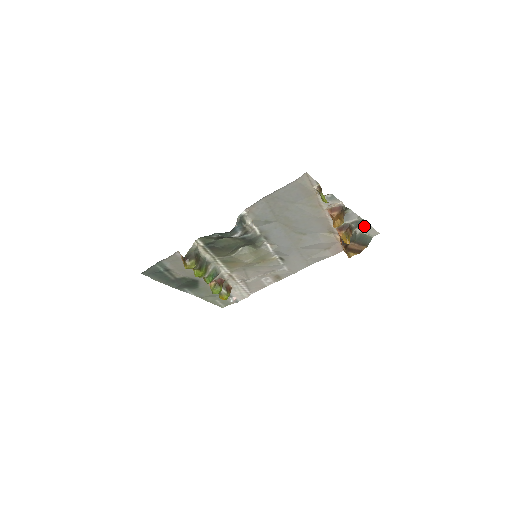
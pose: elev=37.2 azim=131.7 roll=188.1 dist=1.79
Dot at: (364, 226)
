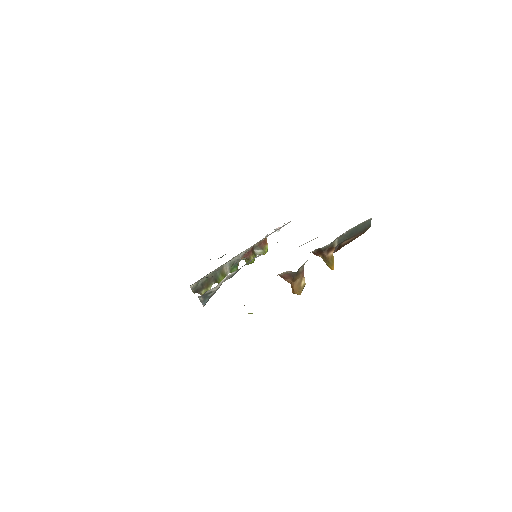
Dot at: occluded
